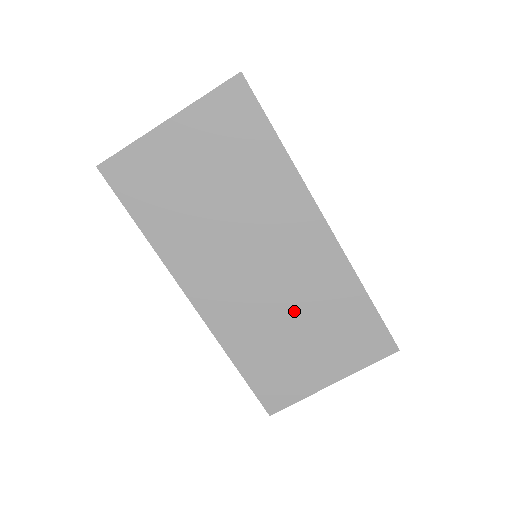
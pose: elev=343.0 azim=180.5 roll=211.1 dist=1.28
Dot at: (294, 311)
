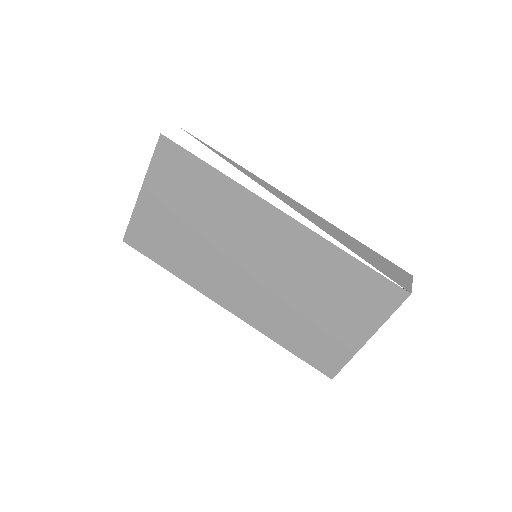
Dot at: (300, 291)
